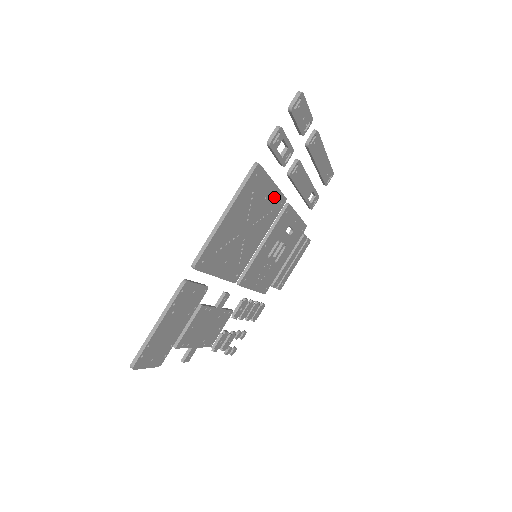
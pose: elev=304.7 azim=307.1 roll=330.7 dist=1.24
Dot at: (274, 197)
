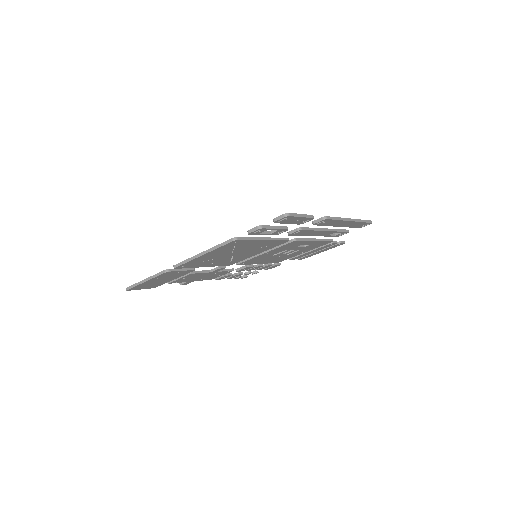
Dot at: (268, 242)
